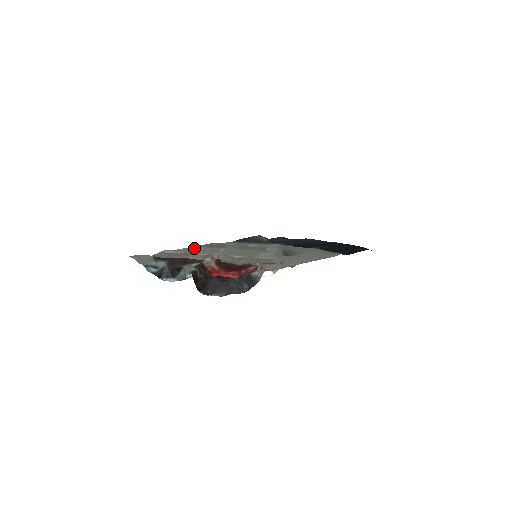
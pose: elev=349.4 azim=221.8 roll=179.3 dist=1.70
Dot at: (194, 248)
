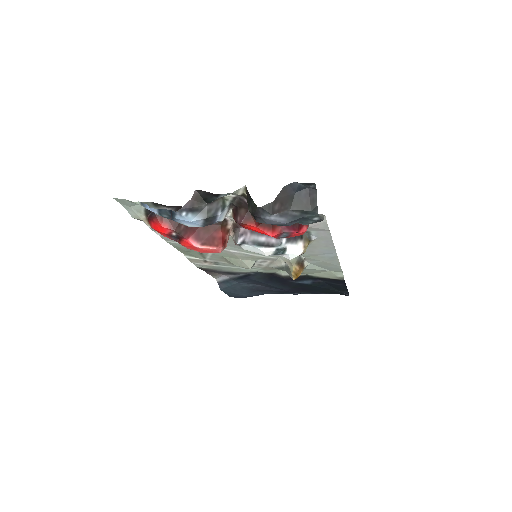
Dot at: occluded
